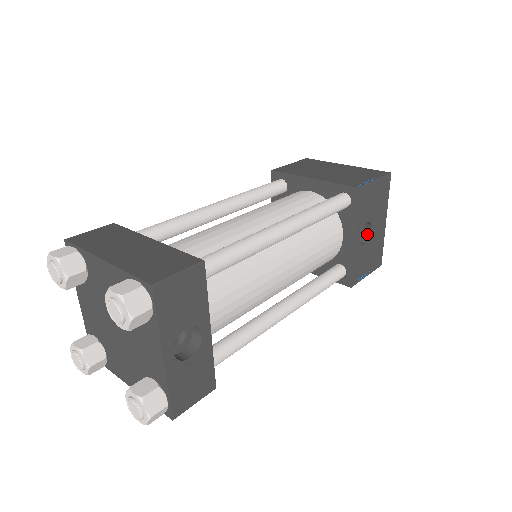
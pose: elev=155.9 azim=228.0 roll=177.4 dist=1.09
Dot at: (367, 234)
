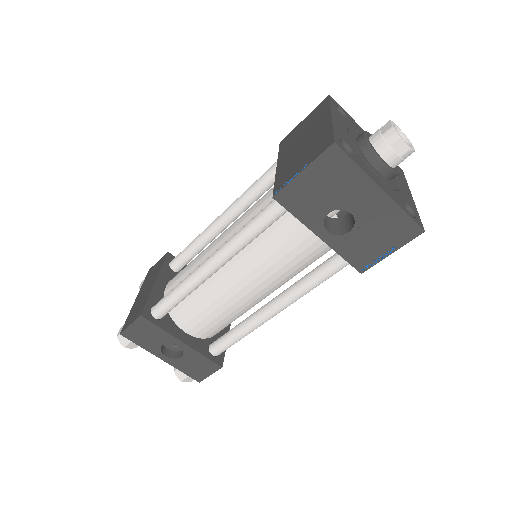
Dot at: (353, 216)
